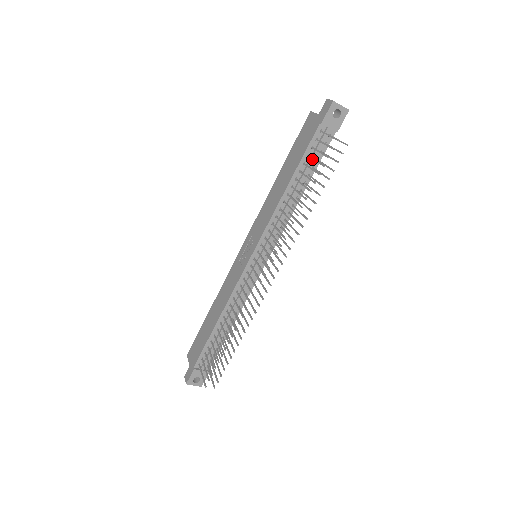
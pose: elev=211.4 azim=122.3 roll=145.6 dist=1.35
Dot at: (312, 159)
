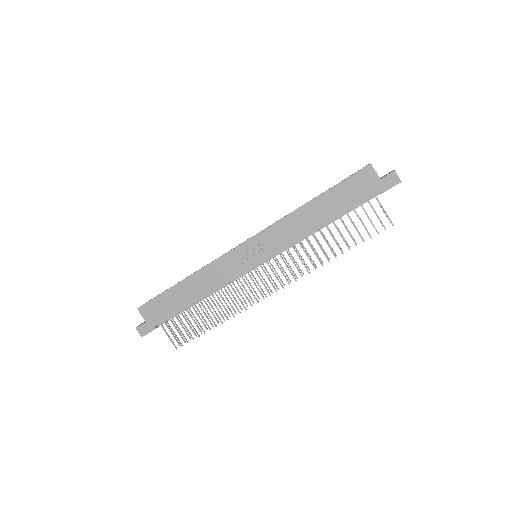
Dot at: occluded
